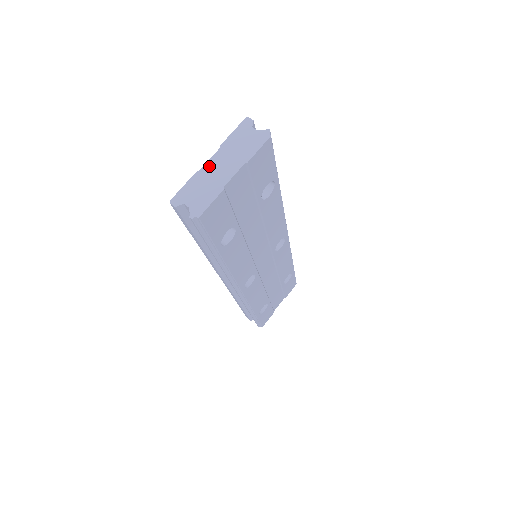
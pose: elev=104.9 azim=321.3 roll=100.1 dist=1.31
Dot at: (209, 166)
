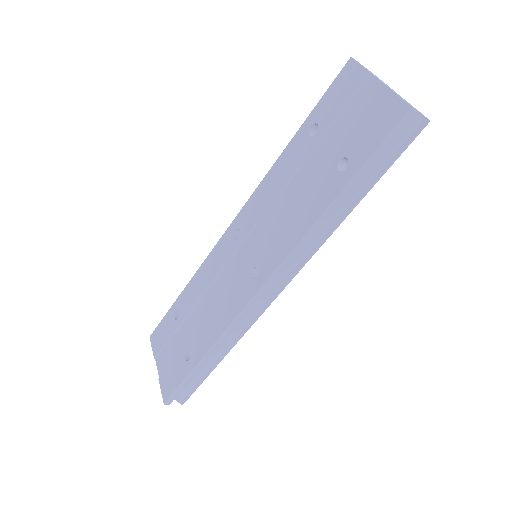
Dot at: (386, 85)
